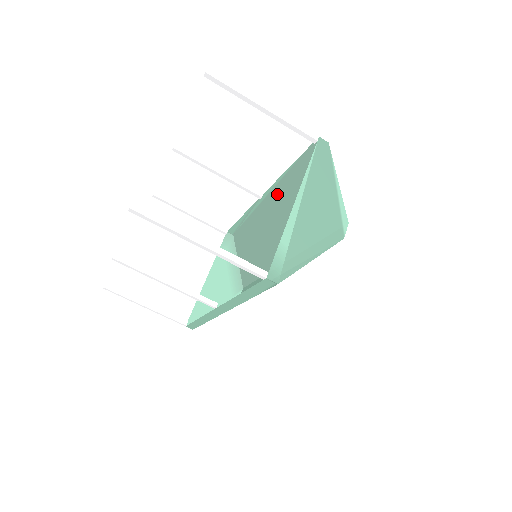
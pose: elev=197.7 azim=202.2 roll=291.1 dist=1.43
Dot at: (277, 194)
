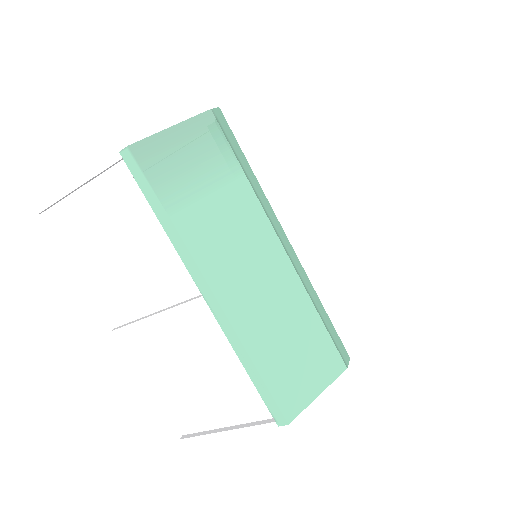
Dot at: occluded
